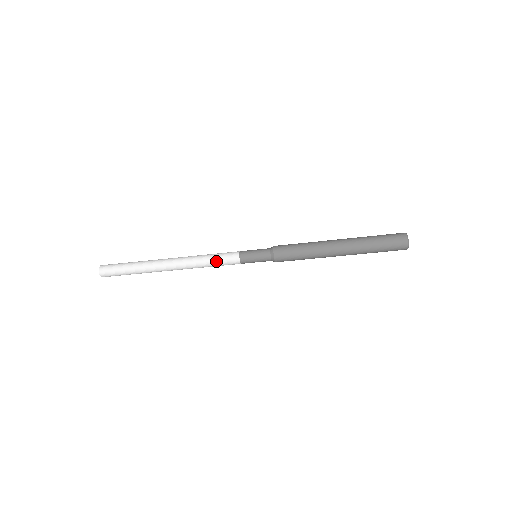
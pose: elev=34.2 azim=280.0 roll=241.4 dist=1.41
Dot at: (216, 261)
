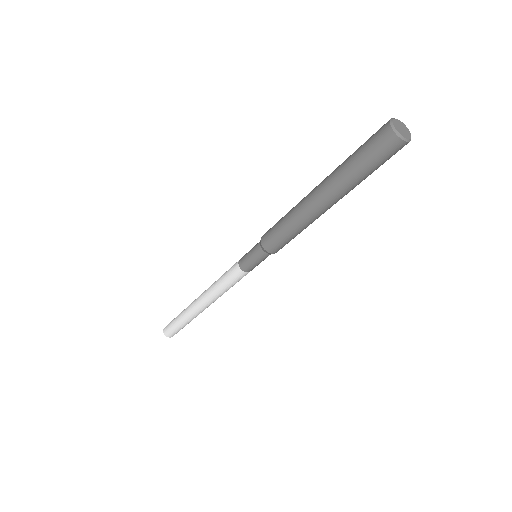
Dot at: (224, 276)
